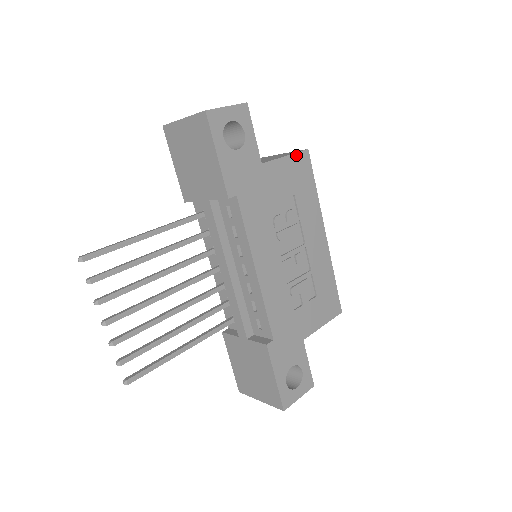
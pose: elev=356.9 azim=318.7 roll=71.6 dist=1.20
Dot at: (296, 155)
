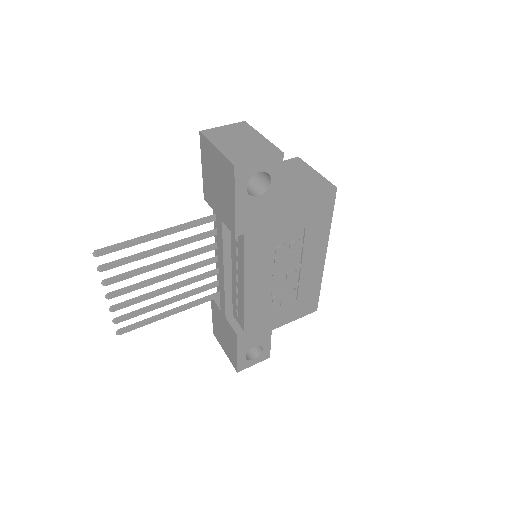
Dot at: (321, 194)
